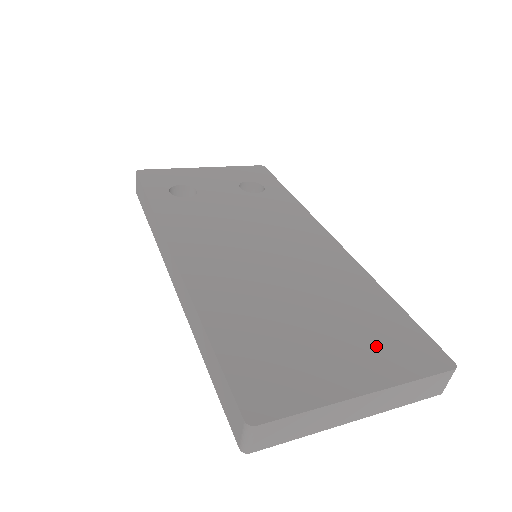
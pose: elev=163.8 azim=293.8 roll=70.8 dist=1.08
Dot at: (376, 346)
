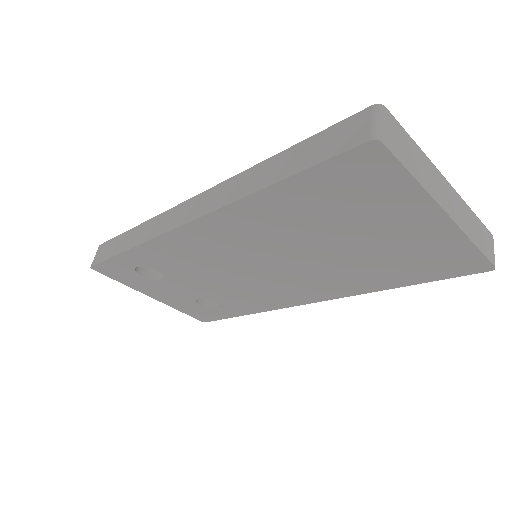
Dot at: occluded
